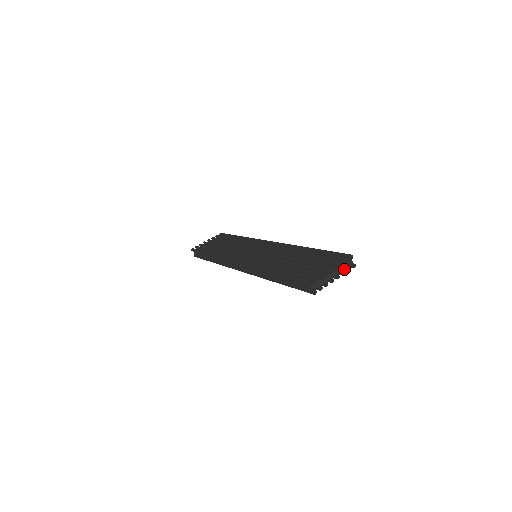
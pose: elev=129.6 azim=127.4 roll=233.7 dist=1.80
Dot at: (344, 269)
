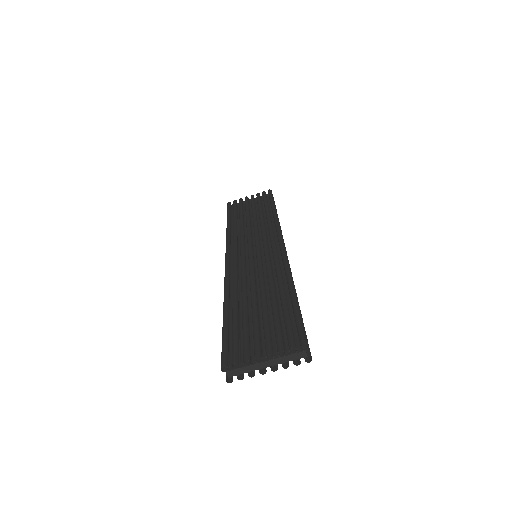
Dot at: (288, 361)
